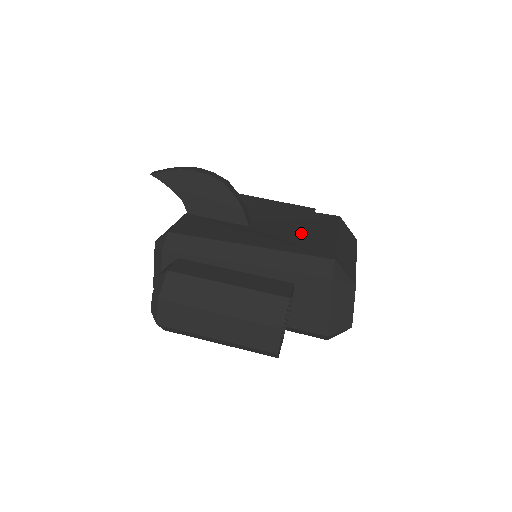
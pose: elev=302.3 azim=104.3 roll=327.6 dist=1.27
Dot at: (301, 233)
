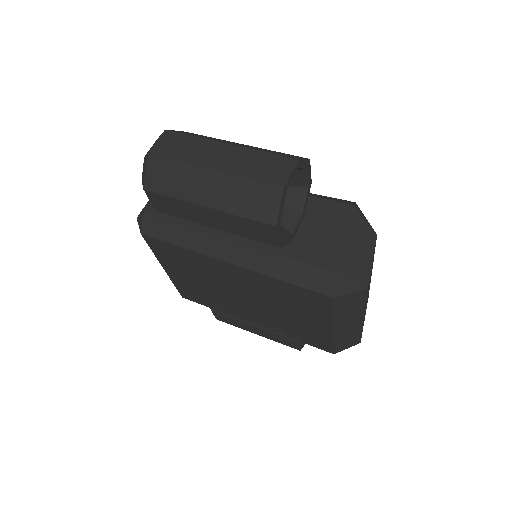
Dot at: occluded
